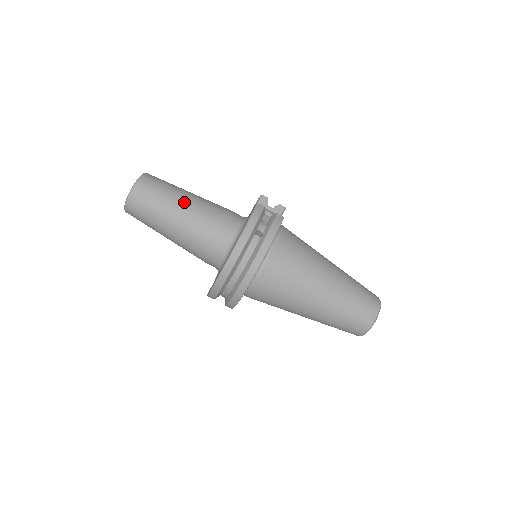
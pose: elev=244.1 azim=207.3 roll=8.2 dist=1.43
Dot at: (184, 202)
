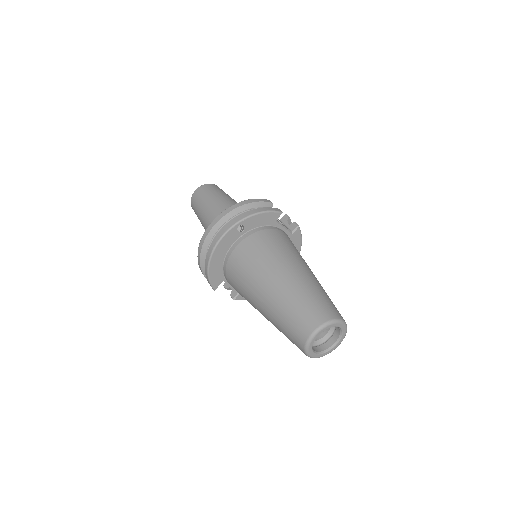
Dot at: (225, 198)
